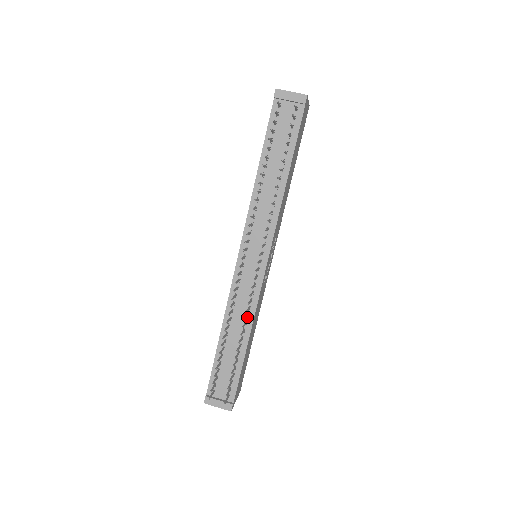
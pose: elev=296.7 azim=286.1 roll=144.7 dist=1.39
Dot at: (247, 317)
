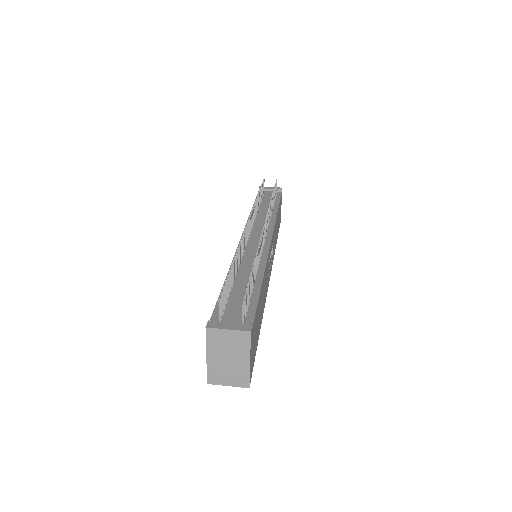
Dot at: (258, 265)
